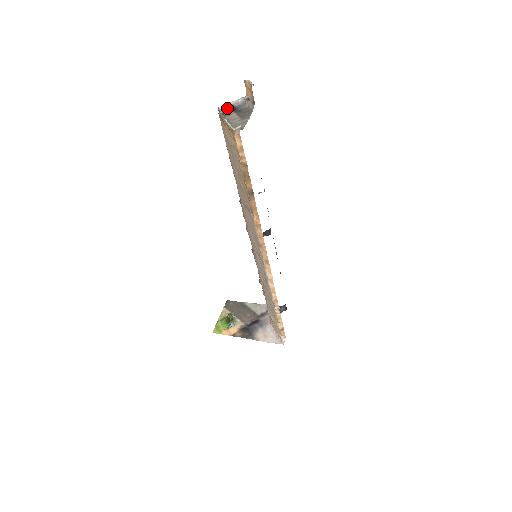
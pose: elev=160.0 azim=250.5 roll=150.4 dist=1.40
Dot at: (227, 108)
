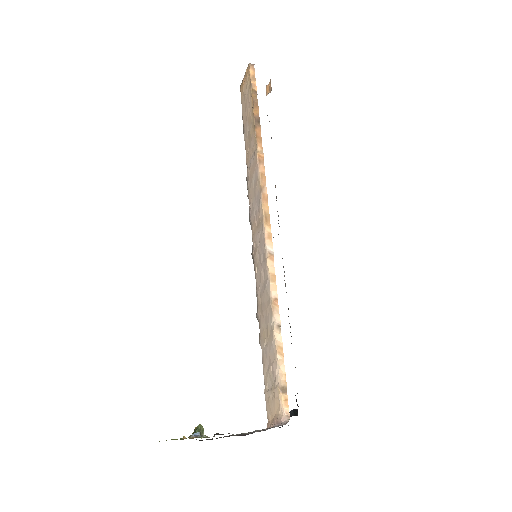
Dot at: occluded
